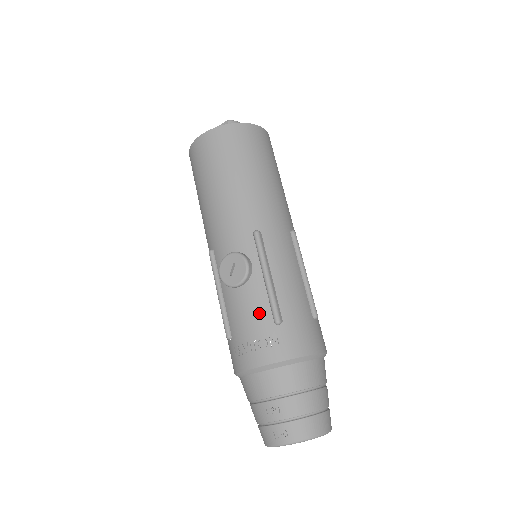
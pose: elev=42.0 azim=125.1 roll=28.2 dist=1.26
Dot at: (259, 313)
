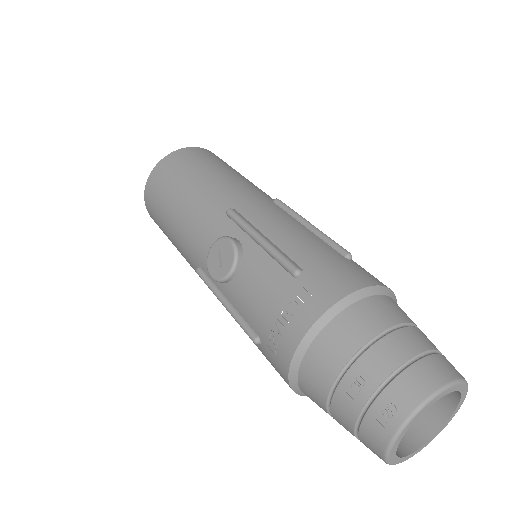
Dot at: (270, 279)
